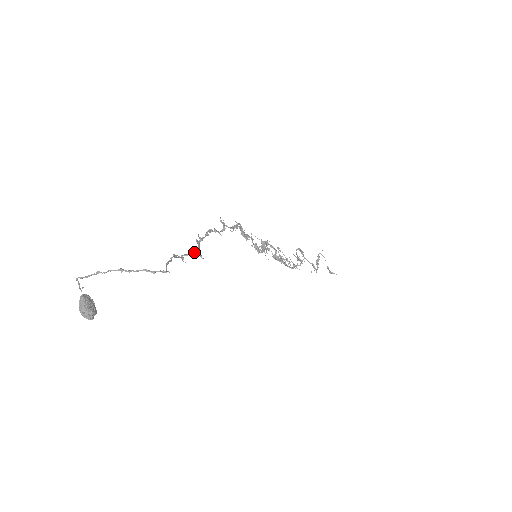
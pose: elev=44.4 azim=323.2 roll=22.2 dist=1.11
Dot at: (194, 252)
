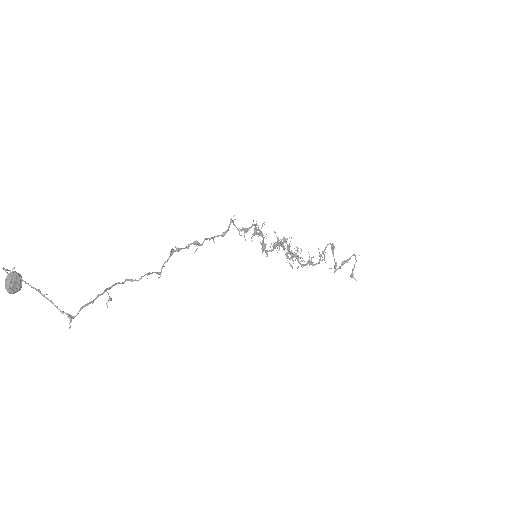
Dot at: (149, 273)
